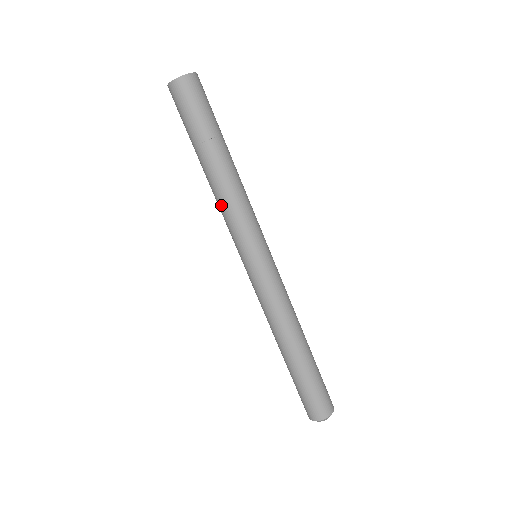
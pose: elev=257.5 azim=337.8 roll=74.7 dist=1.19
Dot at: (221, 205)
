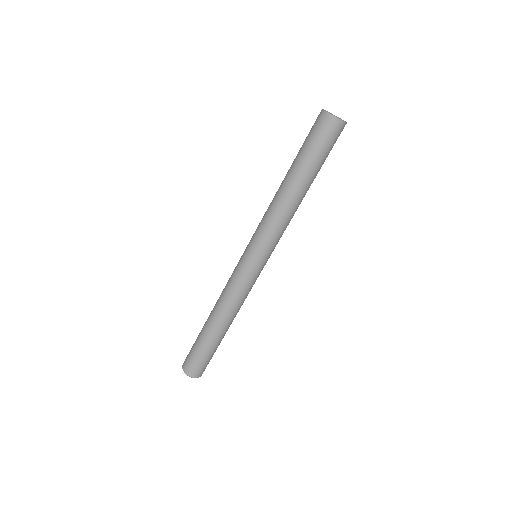
Dot at: (270, 209)
